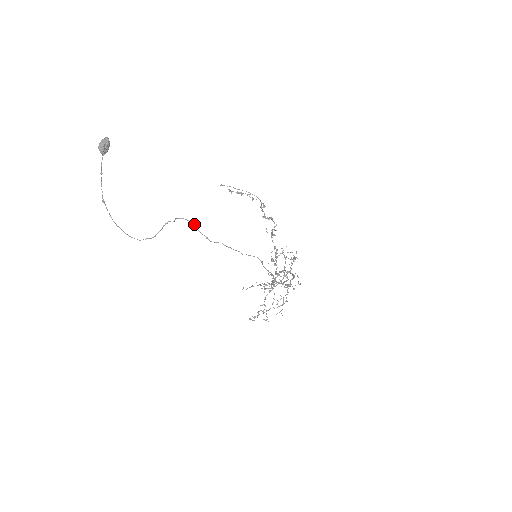
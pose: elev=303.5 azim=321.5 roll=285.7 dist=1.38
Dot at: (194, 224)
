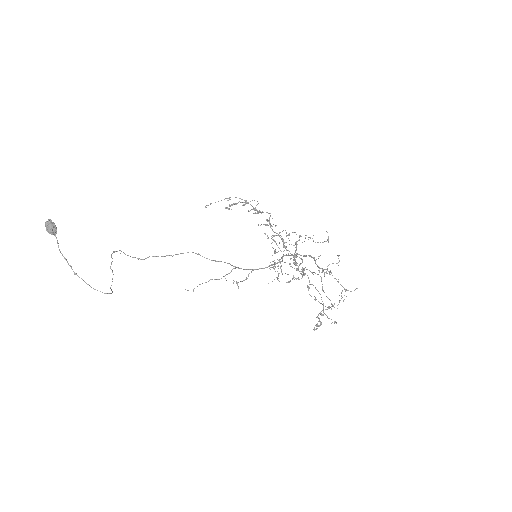
Dot at: (121, 251)
